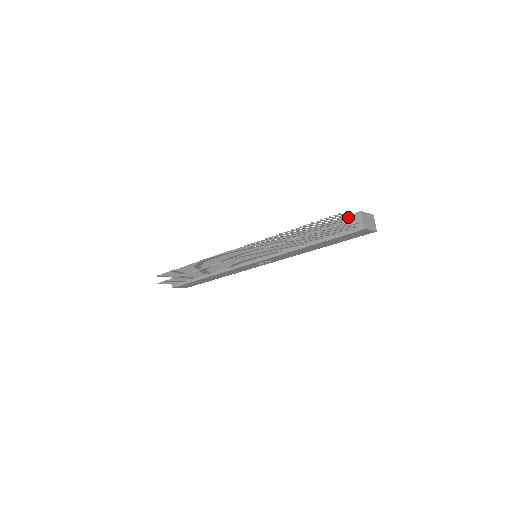
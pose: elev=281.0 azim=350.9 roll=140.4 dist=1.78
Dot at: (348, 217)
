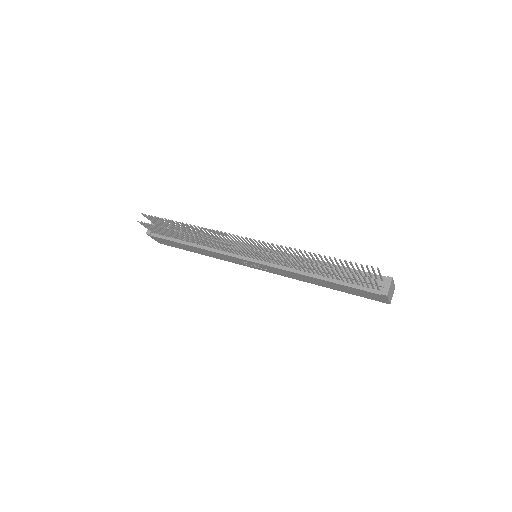
Dot at: occluded
